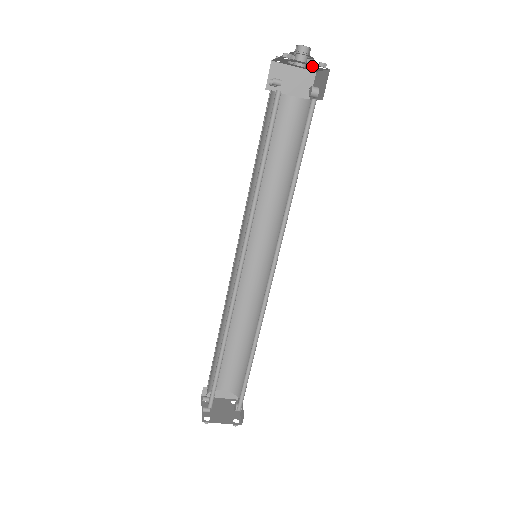
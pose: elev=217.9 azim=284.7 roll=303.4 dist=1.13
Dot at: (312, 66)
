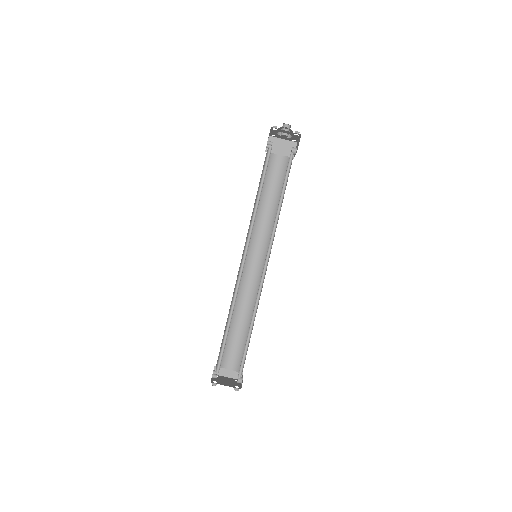
Dot at: (291, 135)
